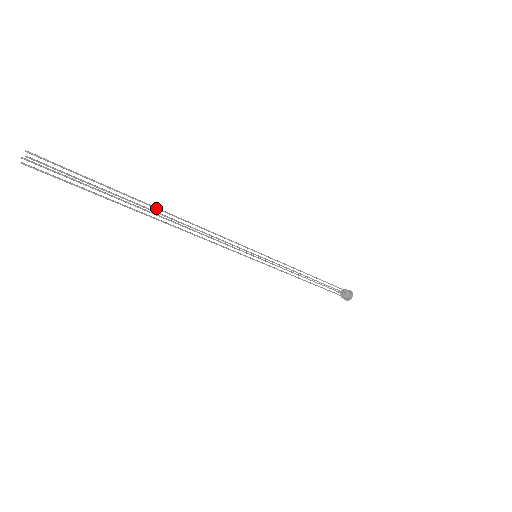
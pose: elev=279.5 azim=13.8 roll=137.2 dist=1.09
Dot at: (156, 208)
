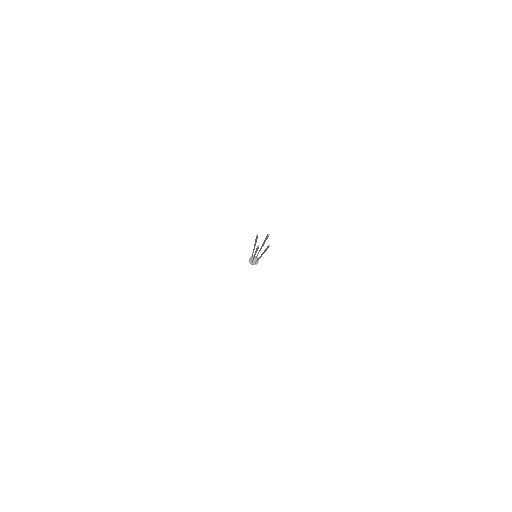
Dot at: (262, 246)
